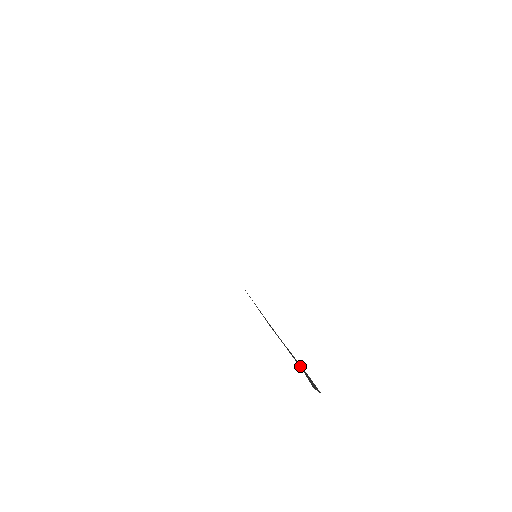
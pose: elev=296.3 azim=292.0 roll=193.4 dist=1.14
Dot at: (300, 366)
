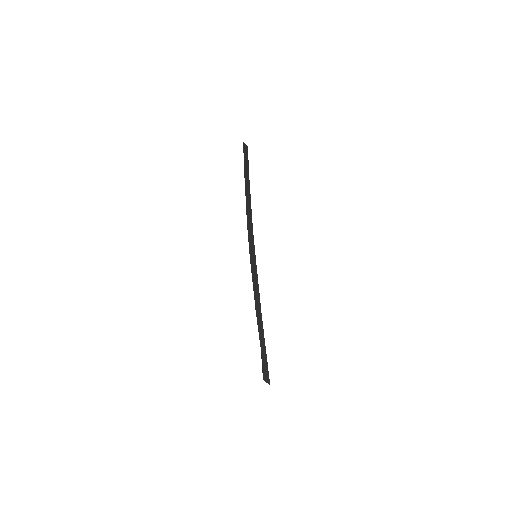
Dot at: (263, 354)
